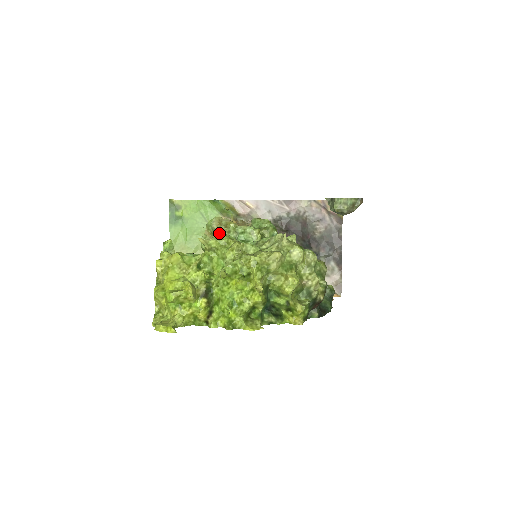
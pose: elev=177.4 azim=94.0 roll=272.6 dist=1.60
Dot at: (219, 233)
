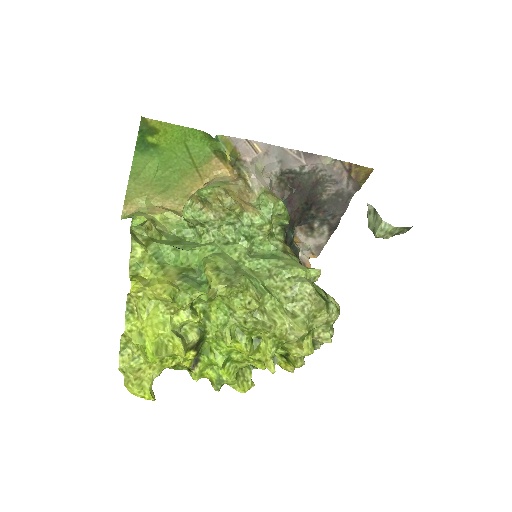
Dot at: (214, 210)
